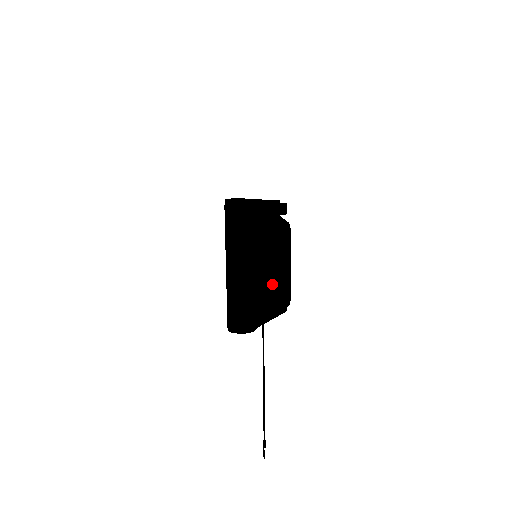
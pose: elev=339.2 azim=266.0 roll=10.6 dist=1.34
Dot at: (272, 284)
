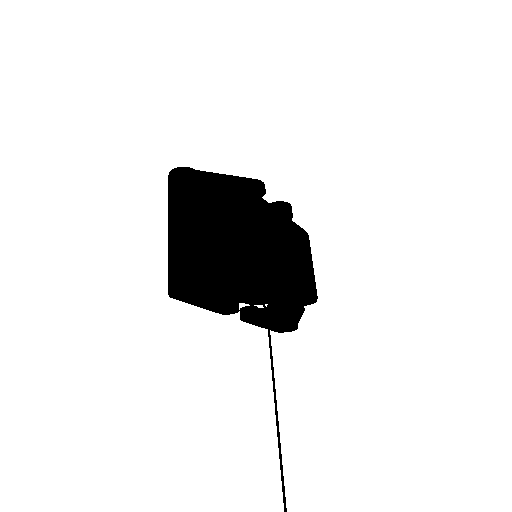
Dot at: (220, 243)
